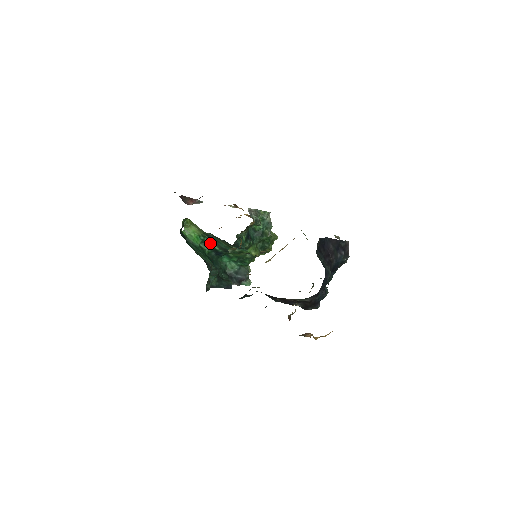
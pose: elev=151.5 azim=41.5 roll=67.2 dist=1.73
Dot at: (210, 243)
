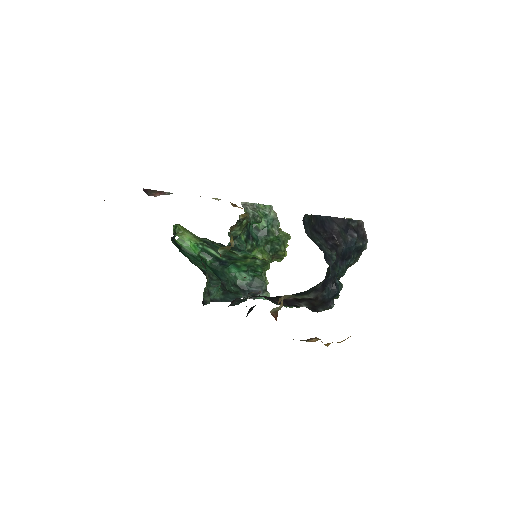
Dot at: (211, 251)
